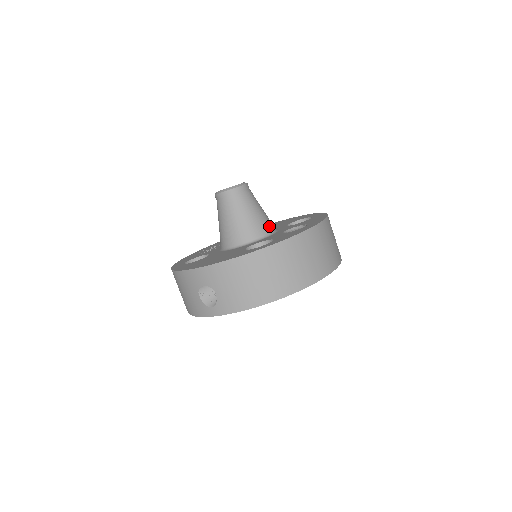
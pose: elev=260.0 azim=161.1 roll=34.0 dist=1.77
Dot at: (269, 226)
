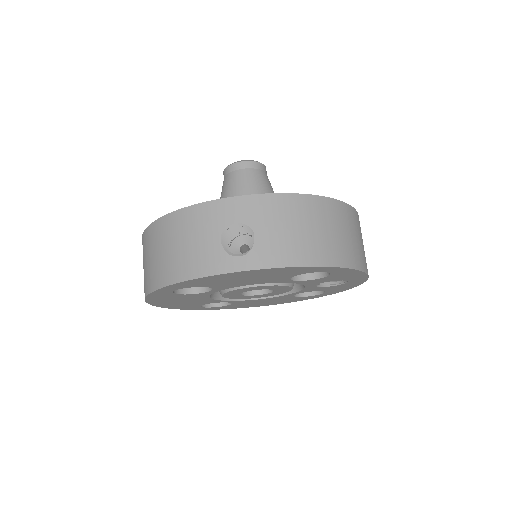
Dot at: occluded
